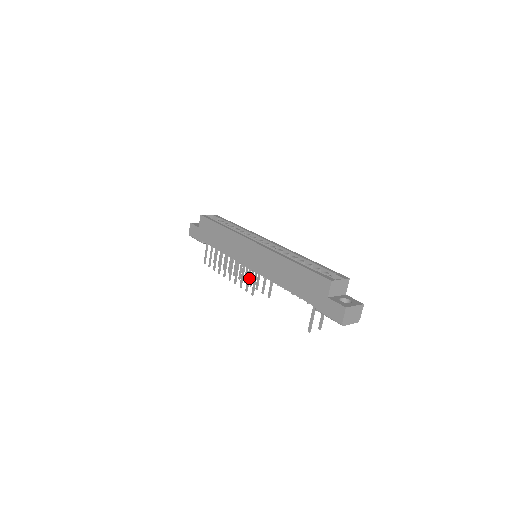
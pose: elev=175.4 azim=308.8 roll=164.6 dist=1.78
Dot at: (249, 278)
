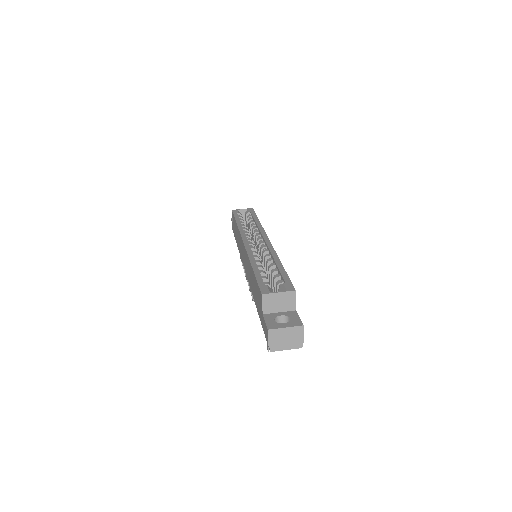
Dot at: occluded
